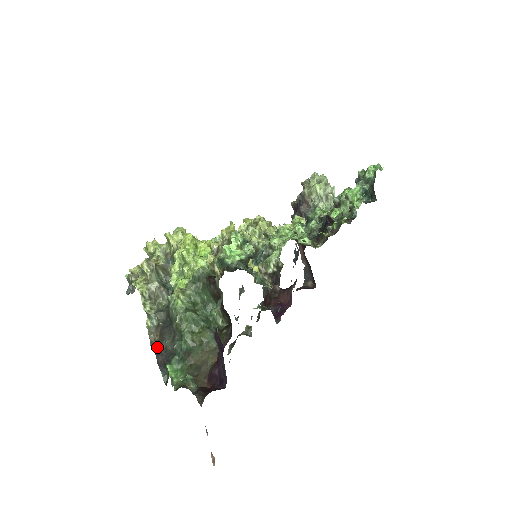
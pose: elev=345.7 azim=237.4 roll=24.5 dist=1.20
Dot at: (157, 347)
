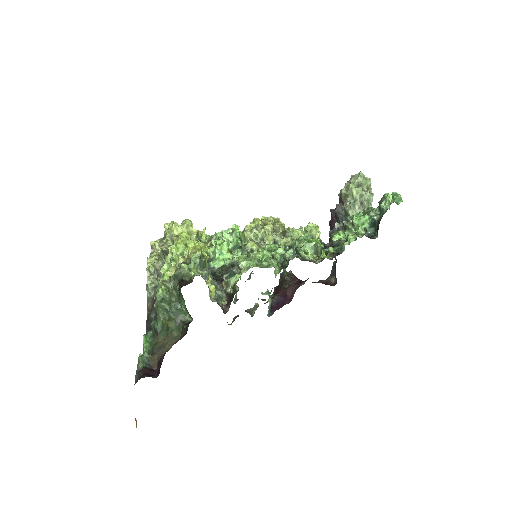
Dot at: (148, 315)
